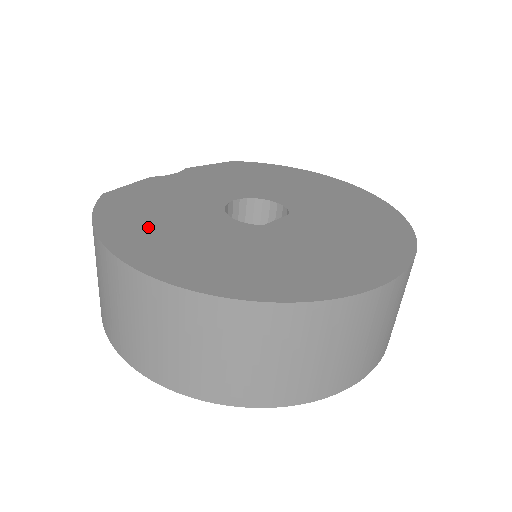
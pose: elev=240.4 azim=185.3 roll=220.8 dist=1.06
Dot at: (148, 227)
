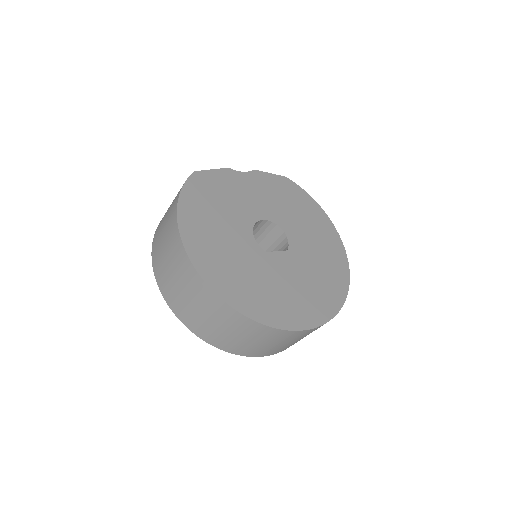
Dot at: (206, 219)
